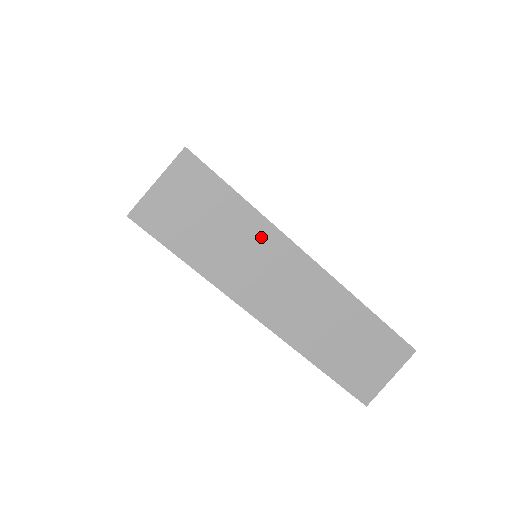
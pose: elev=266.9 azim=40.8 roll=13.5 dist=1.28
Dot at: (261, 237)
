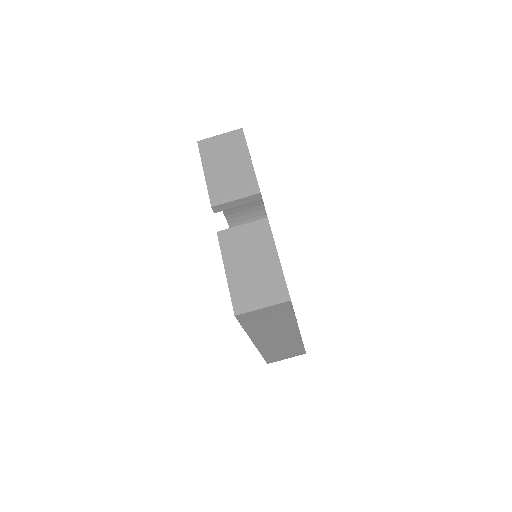
Dot at: (287, 326)
